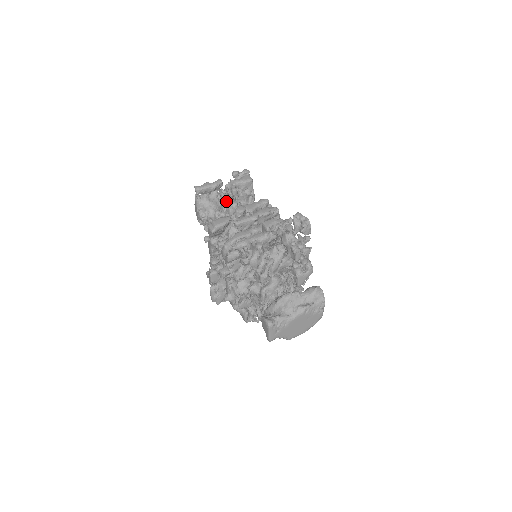
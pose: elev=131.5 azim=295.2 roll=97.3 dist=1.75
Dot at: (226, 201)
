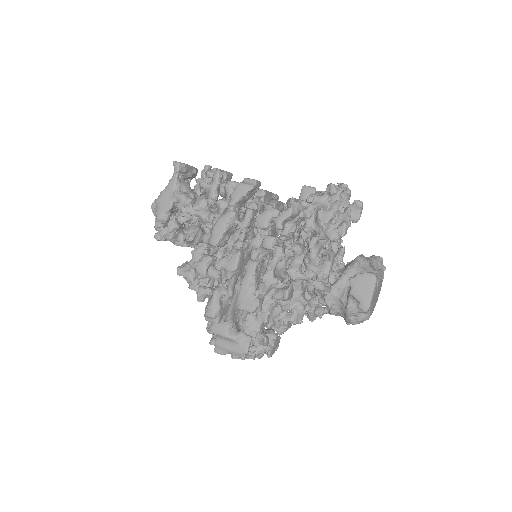
Dot at: (220, 183)
